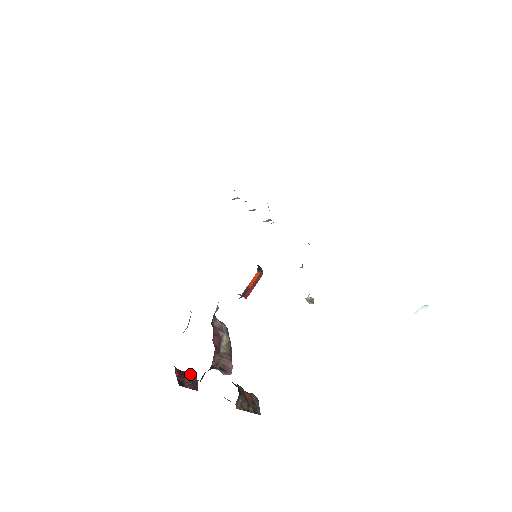
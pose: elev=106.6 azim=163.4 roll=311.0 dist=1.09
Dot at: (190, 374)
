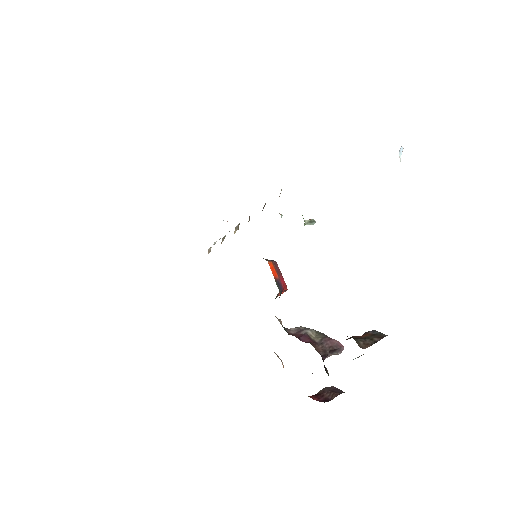
Dot at: (325, 389)
